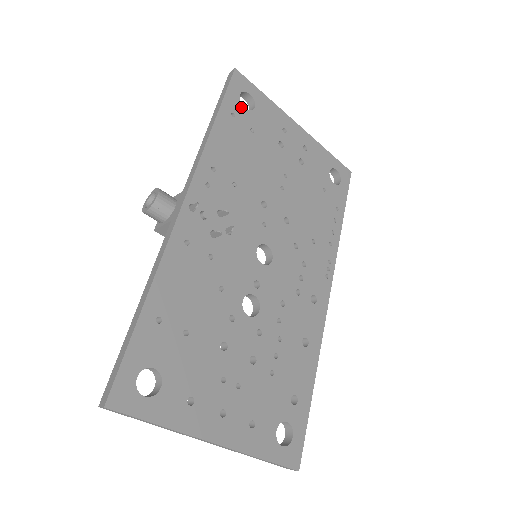
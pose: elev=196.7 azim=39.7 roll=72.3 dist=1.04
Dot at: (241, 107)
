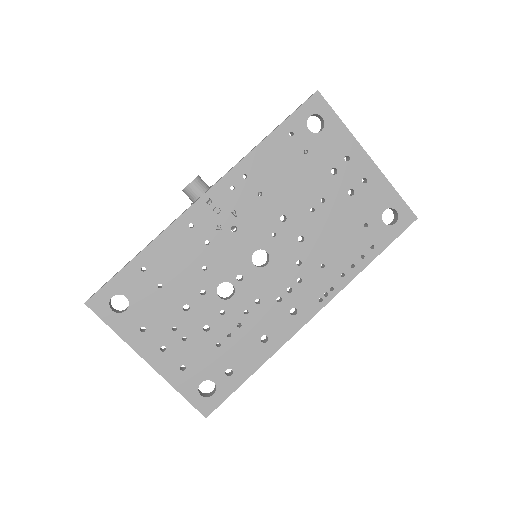
Dot at: (305, 128)
